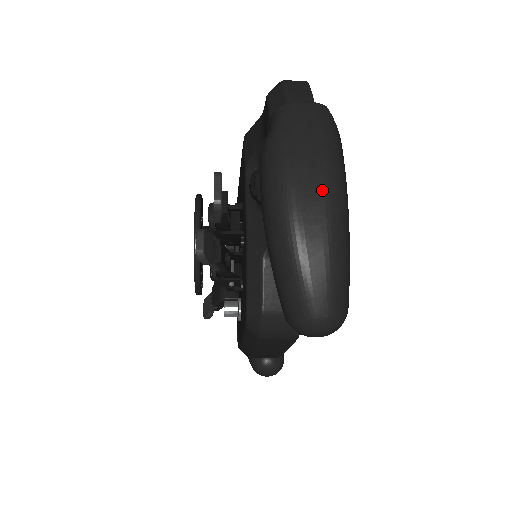
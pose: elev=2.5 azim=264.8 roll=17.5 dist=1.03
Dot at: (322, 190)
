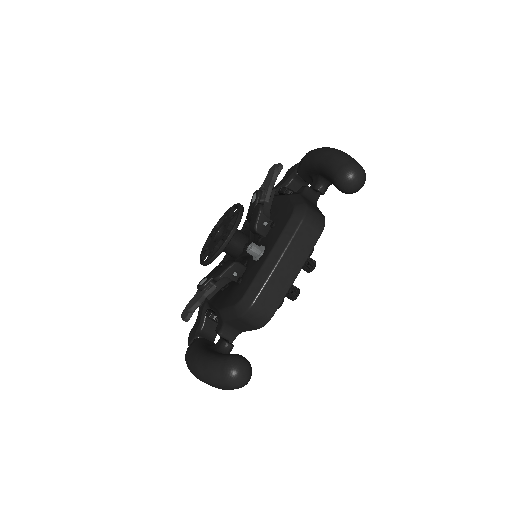
Dot at: occluded
